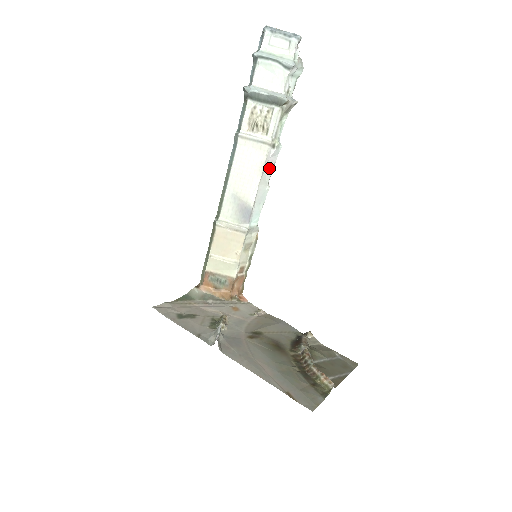
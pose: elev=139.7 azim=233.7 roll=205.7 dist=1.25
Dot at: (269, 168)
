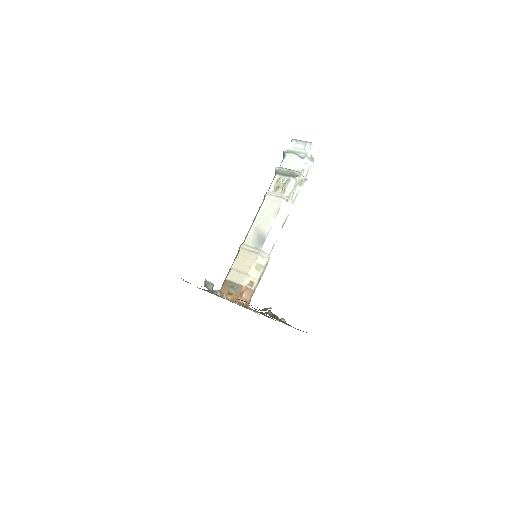
Dot at: (283, 216)
